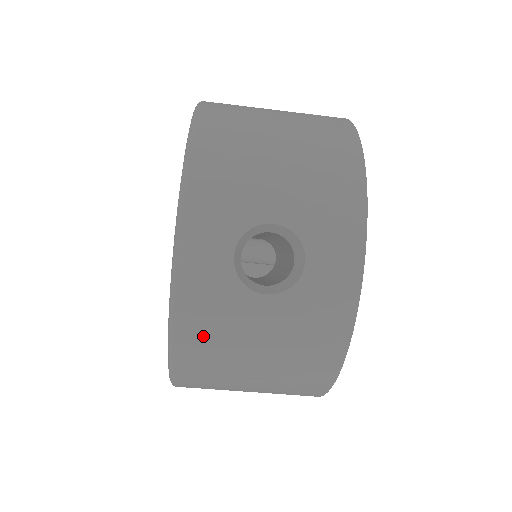
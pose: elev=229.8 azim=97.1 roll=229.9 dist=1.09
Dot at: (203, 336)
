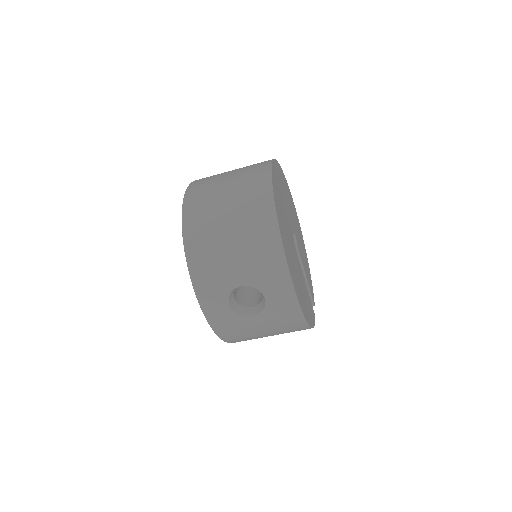
Dot at: (234, 334)
